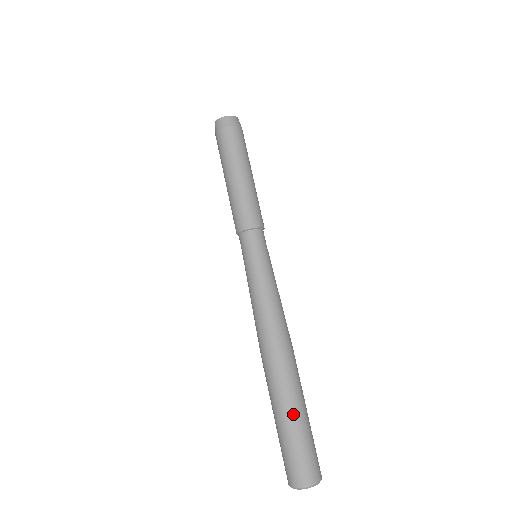
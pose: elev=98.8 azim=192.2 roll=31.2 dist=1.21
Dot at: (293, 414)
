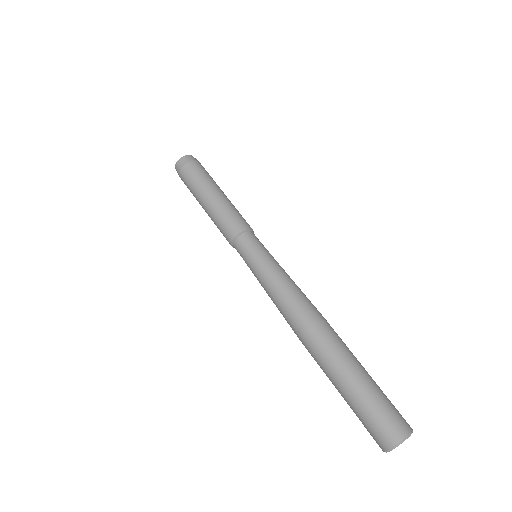
Dot at: (363, 368)
